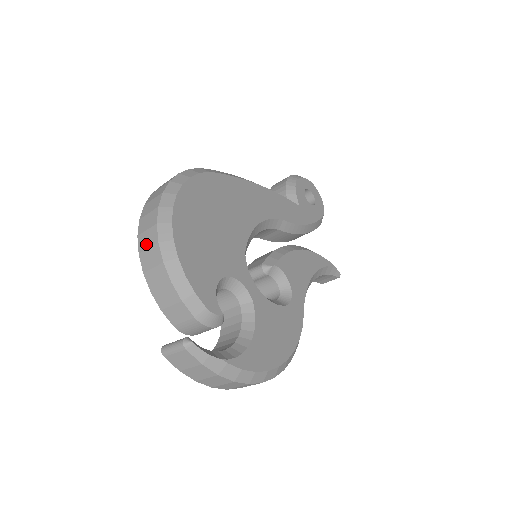
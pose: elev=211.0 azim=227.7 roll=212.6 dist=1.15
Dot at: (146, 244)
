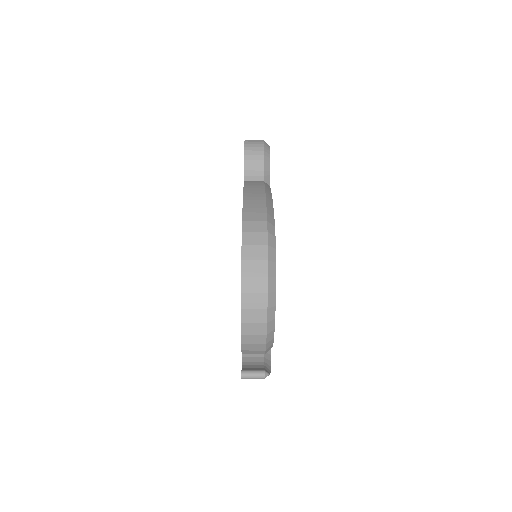
Dot at: (252, 319)
